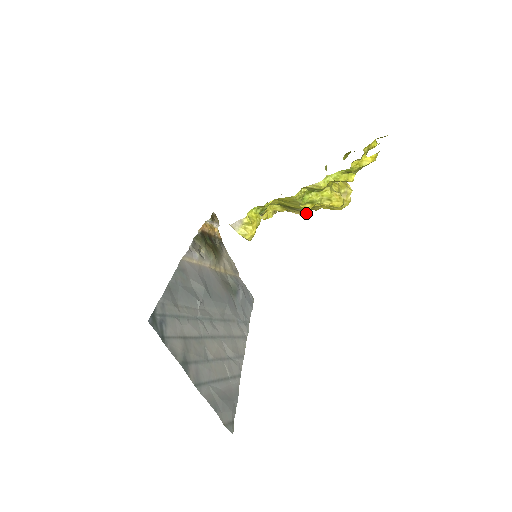
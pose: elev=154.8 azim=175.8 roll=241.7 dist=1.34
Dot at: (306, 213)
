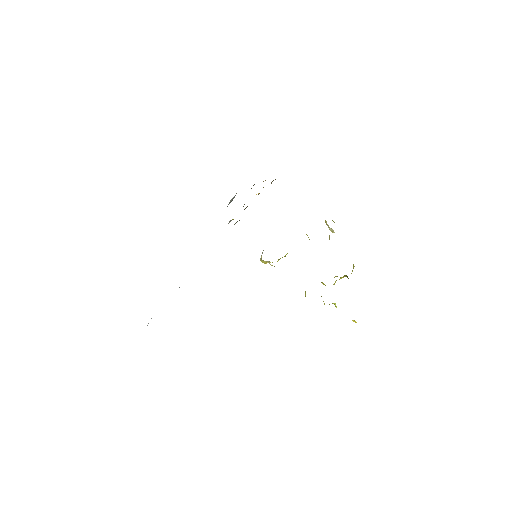
Dot at: occluded
